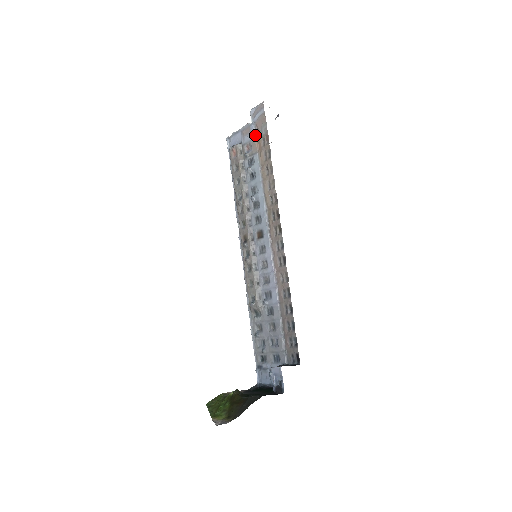
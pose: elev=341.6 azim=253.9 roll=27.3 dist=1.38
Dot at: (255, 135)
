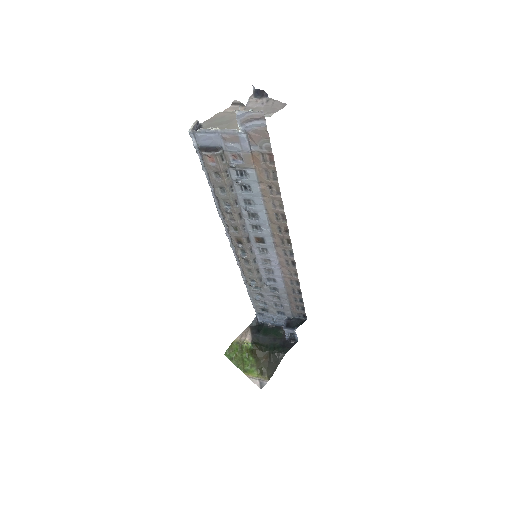
Dot at: (249, 149)
